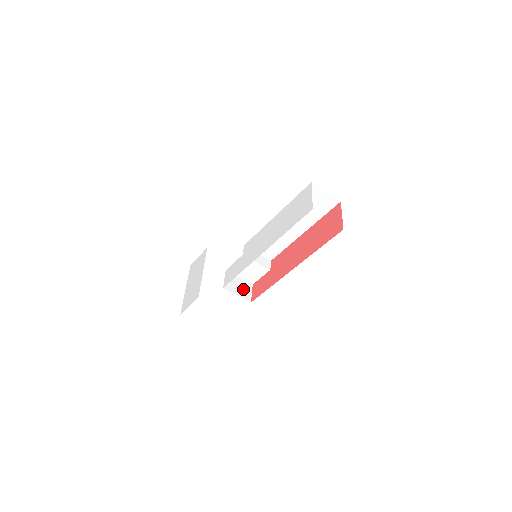
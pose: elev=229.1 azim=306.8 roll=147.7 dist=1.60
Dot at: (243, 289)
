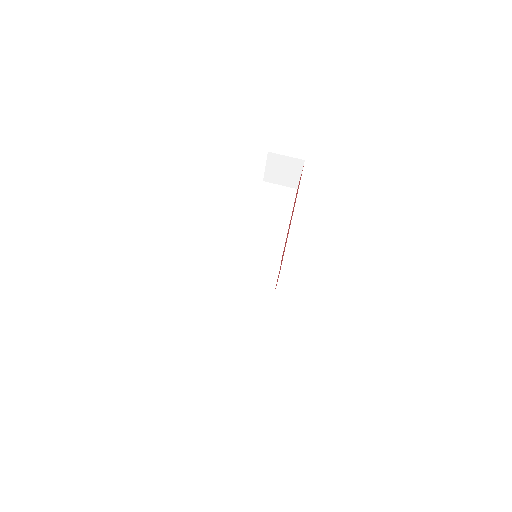
Dot at: occluded
